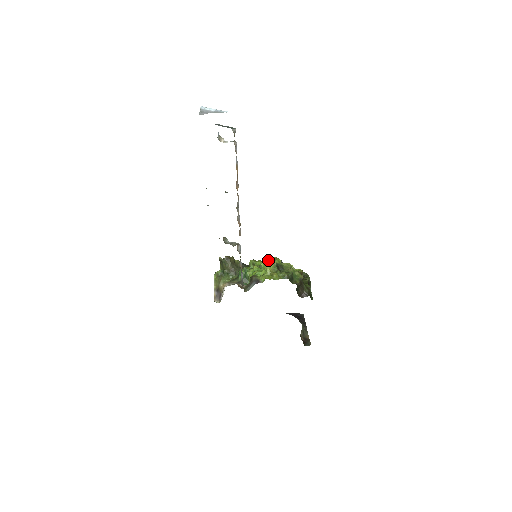
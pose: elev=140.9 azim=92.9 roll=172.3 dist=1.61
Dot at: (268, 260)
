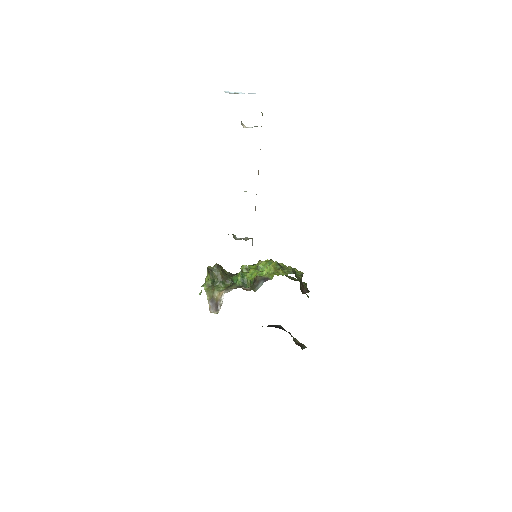
Dot at: occluded
